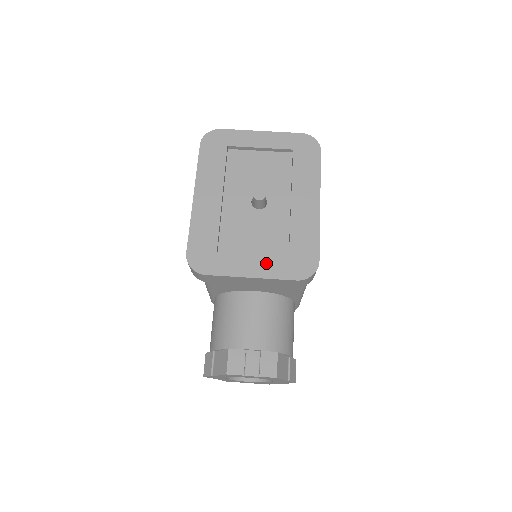
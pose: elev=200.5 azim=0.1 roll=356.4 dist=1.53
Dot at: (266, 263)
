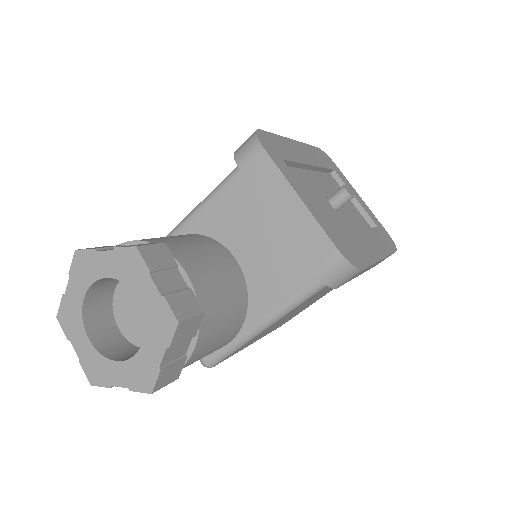
Dot at: (318, 211)
